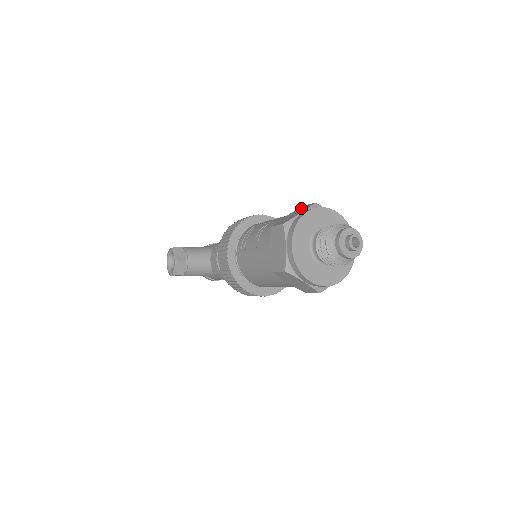
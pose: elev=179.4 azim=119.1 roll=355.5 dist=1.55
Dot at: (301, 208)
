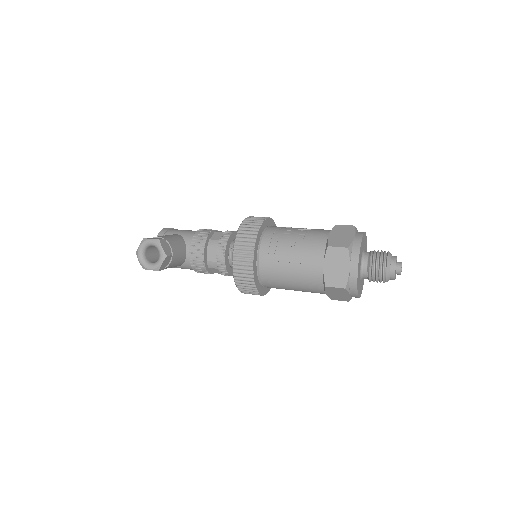
Dot at: (341, 228)
